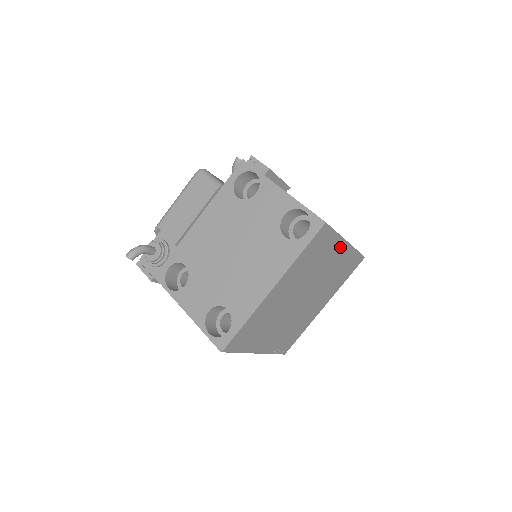
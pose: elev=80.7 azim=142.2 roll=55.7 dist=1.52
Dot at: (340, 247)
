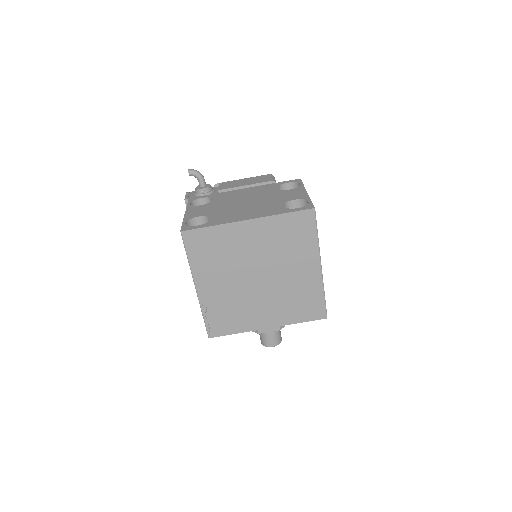
Dot at: (313, 261)
